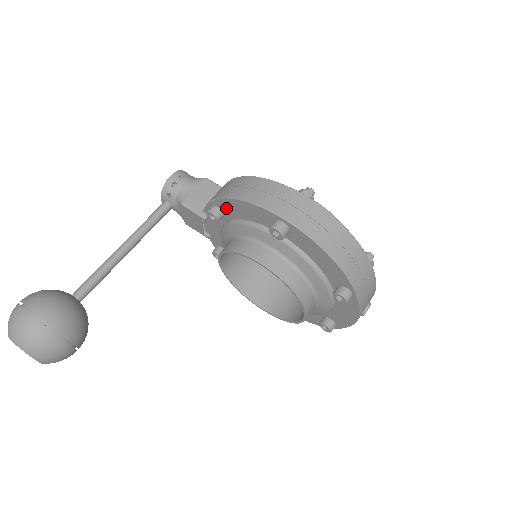
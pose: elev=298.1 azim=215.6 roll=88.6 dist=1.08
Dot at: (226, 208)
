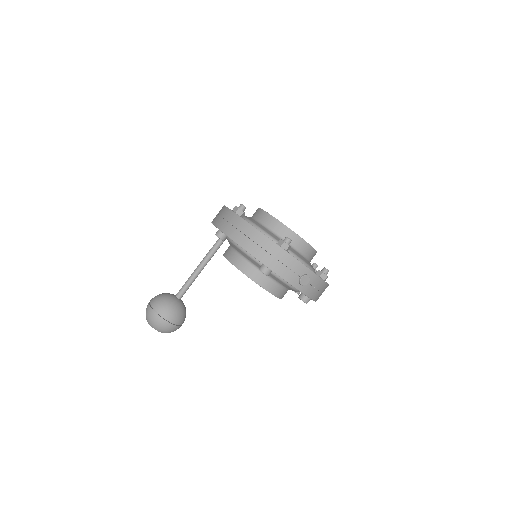
Dot at: occluded
